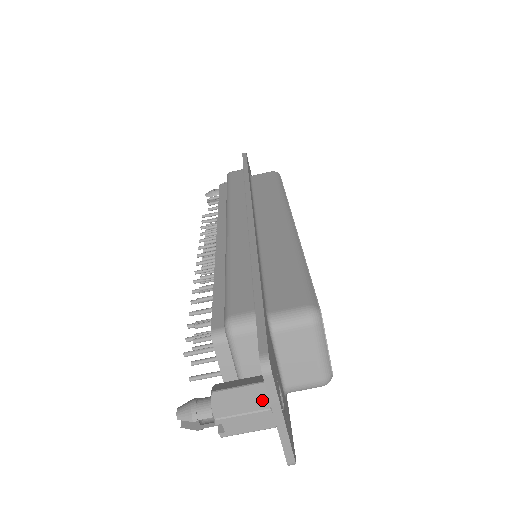
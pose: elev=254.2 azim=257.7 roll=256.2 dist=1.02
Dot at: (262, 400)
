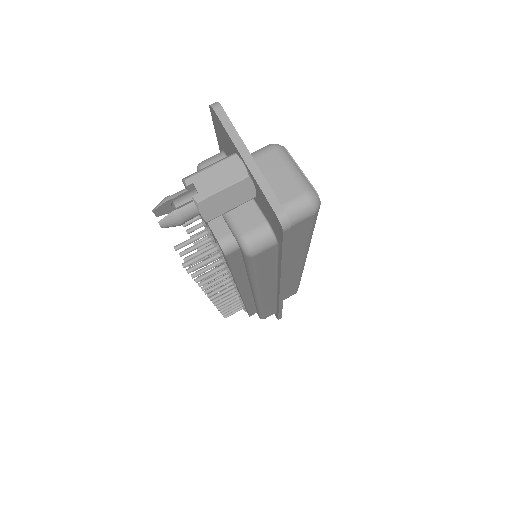
Dot at: (228, 156)
